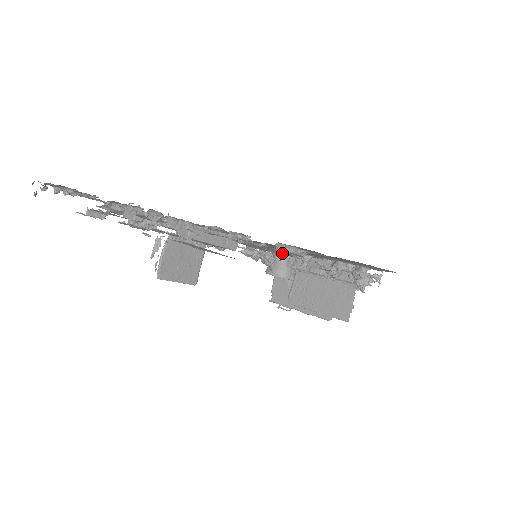
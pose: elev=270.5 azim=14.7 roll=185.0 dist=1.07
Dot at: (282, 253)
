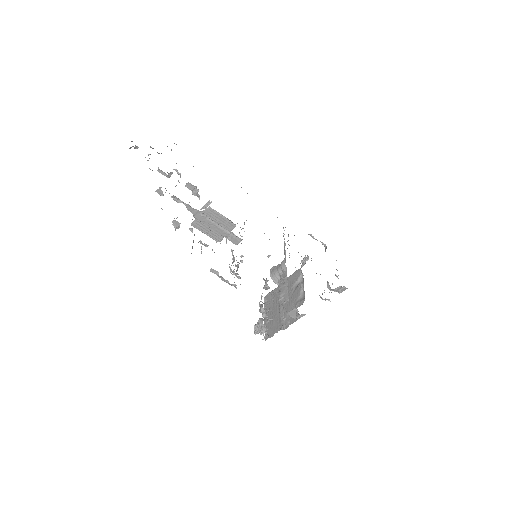
Dot at: occluded
